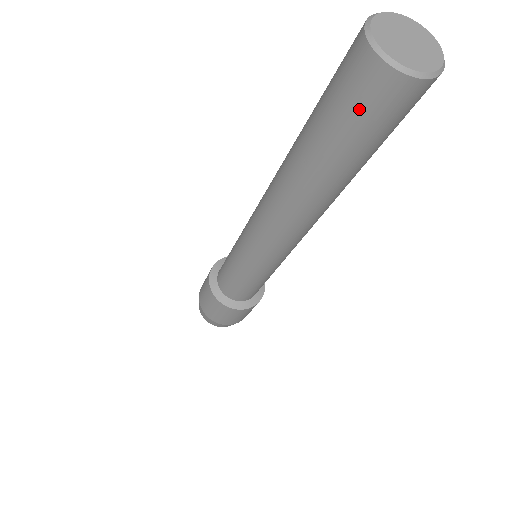
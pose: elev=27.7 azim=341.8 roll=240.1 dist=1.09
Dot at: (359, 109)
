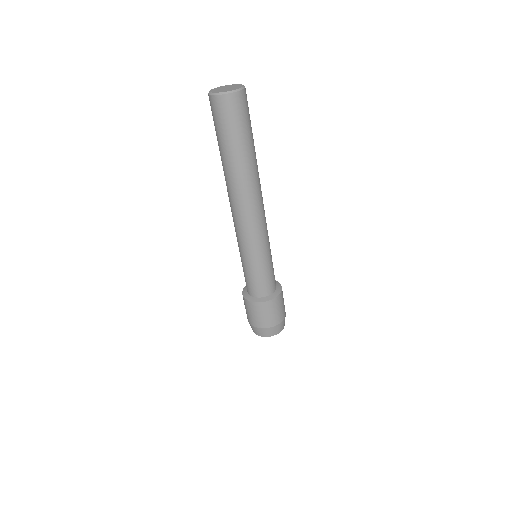
Dot at: occluded
